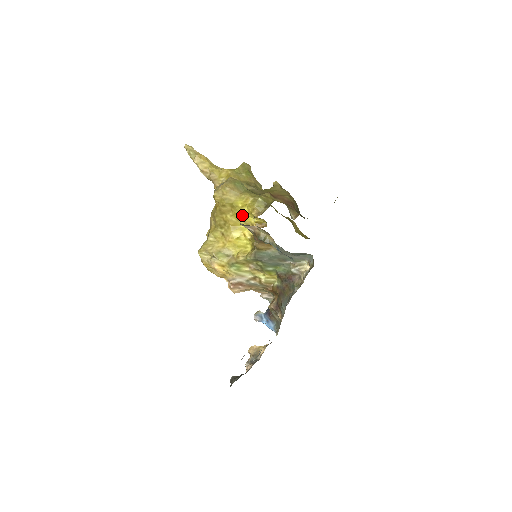
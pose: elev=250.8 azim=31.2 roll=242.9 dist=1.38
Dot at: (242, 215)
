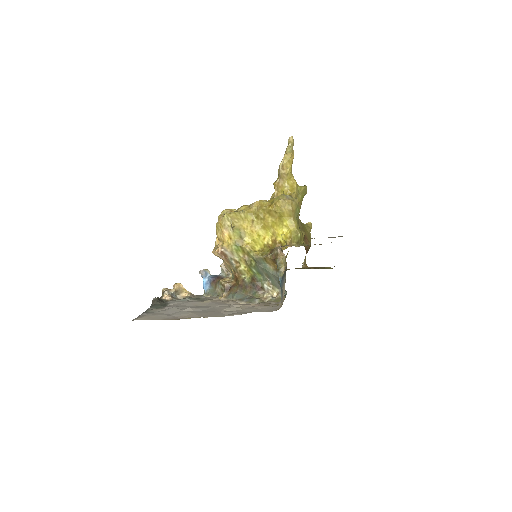
Dot at: (278, 229)
